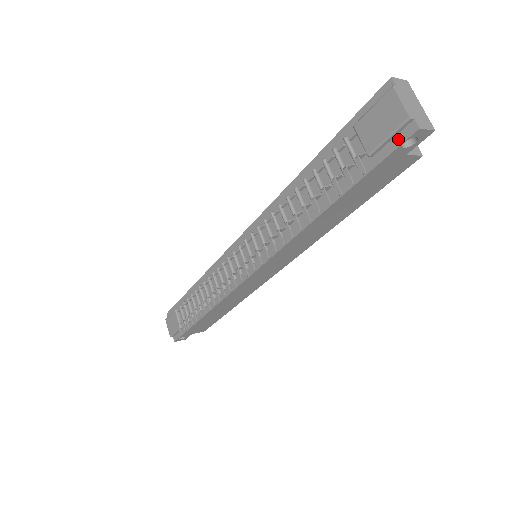
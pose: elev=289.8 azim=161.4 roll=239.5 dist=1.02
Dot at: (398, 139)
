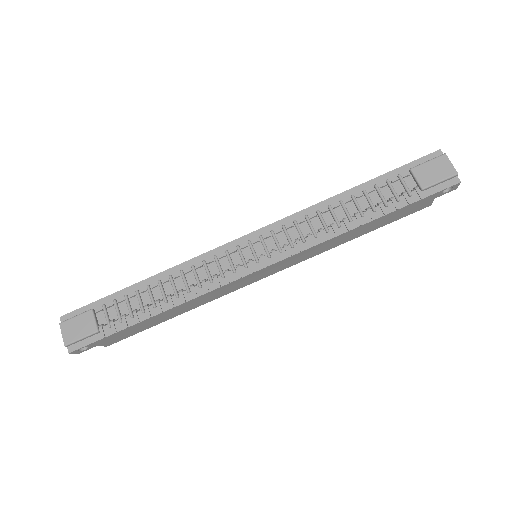
Dot at: (445, 185)
